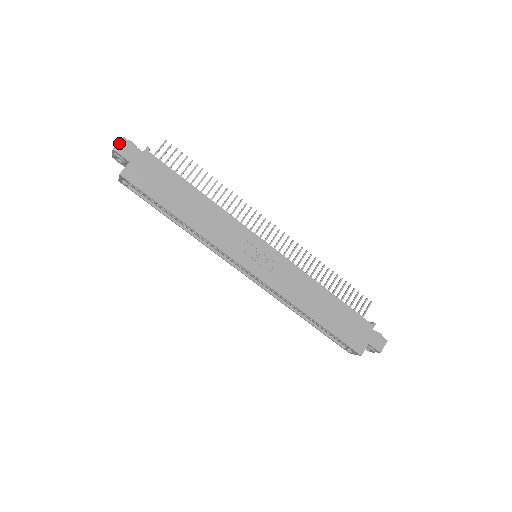
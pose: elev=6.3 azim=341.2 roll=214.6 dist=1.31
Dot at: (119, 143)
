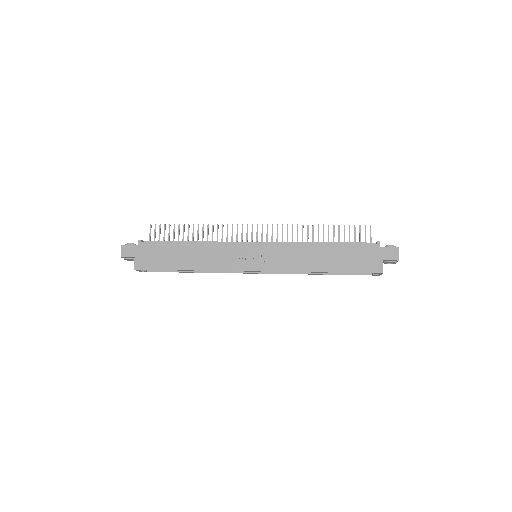
Dot at: (122, 251)
